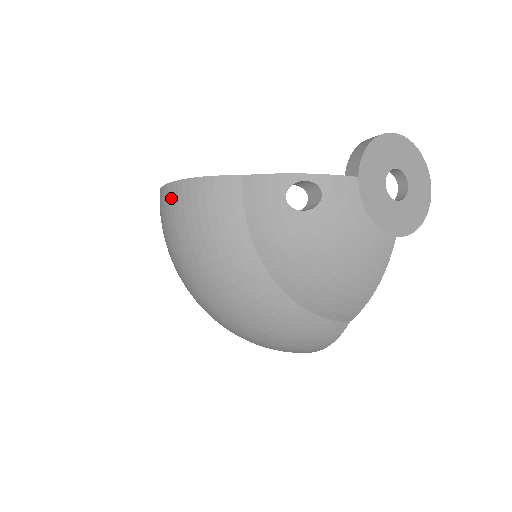
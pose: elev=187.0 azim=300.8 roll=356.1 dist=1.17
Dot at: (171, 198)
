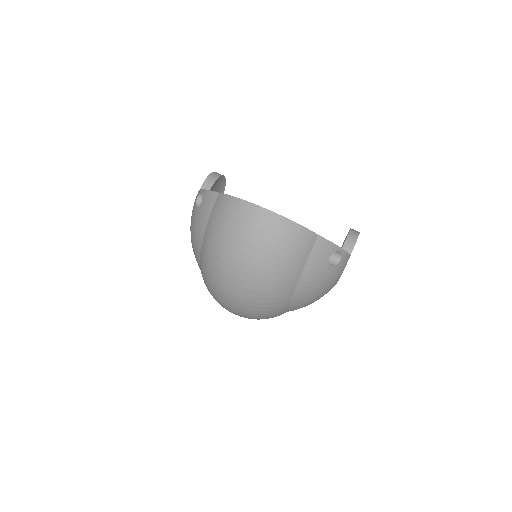
Dot at: (270, 222)
